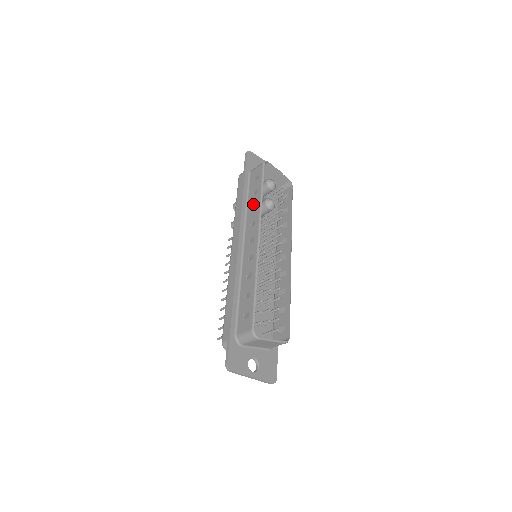
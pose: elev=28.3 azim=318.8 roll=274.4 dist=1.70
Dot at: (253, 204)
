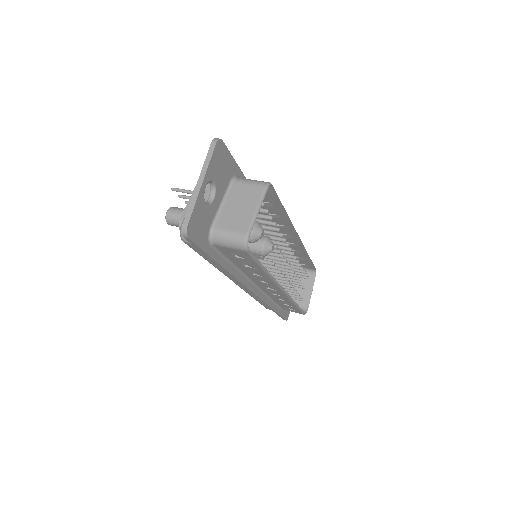
Dot at: occluded
